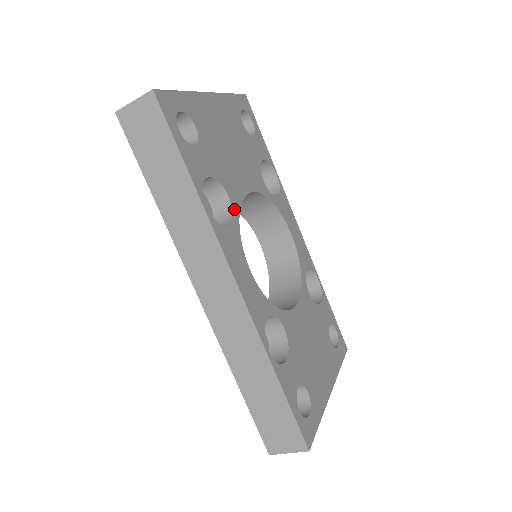
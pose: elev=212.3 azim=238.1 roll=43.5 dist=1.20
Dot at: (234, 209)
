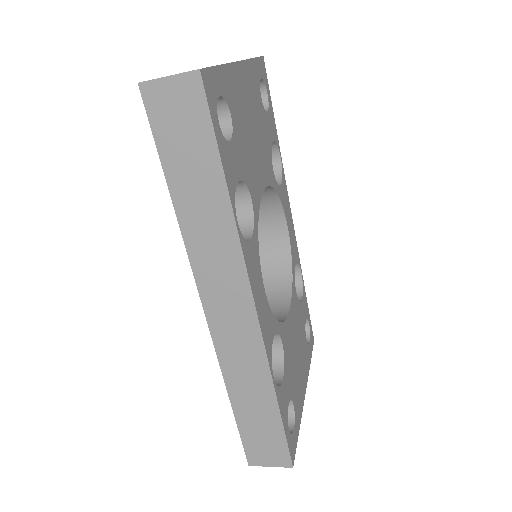
Dot at: (255, 215)
